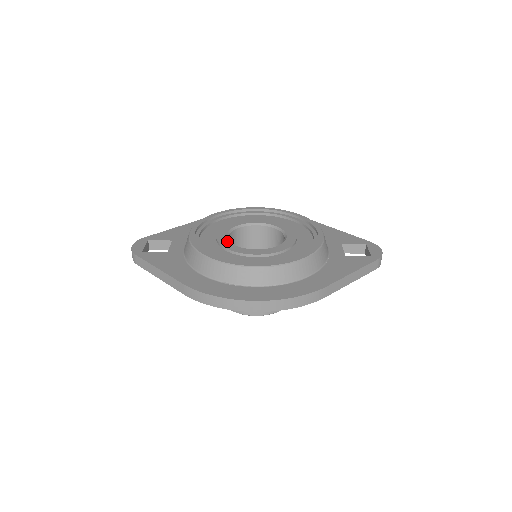
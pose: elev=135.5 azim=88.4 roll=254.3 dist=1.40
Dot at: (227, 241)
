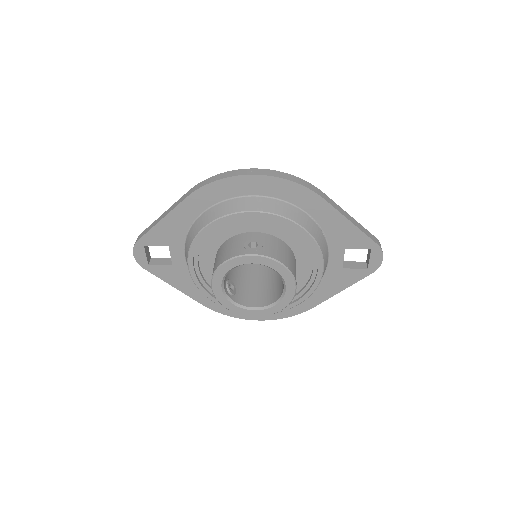
Dot at: occluded
